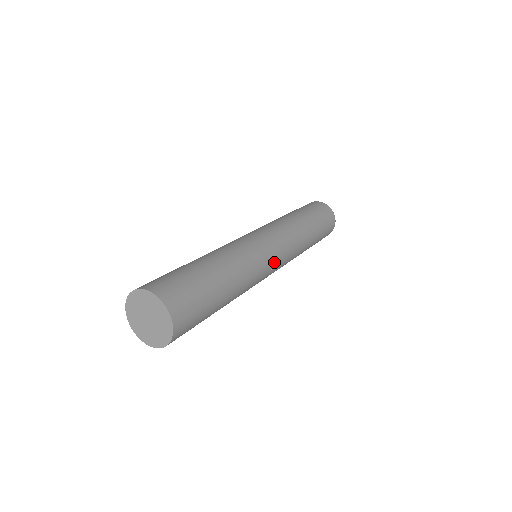
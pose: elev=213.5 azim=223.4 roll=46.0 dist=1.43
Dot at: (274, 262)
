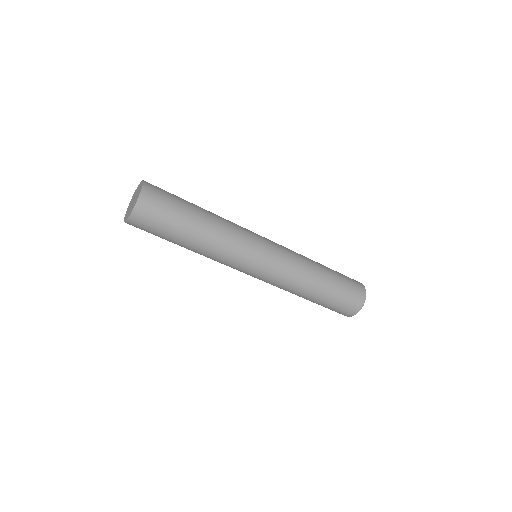
Dot at: (259, 261)
